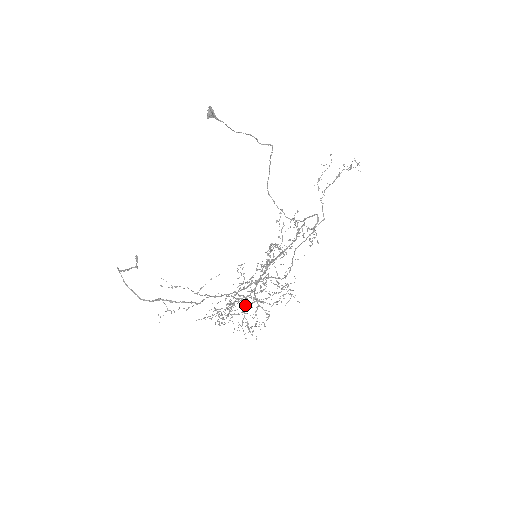
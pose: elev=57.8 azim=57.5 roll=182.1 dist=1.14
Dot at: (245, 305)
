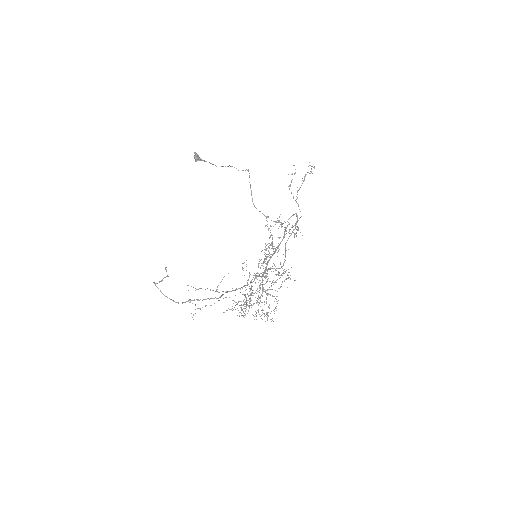
Dot at: (258, 297)
